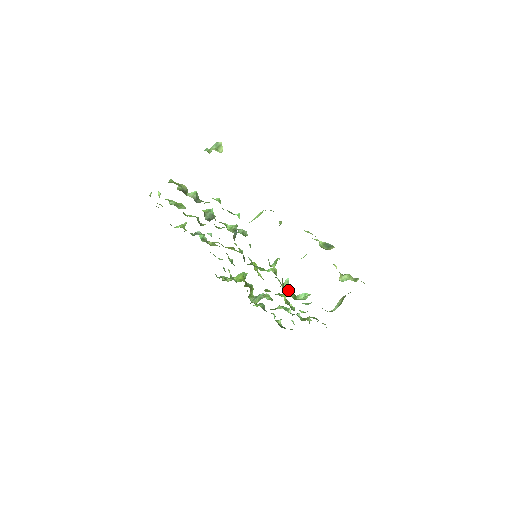
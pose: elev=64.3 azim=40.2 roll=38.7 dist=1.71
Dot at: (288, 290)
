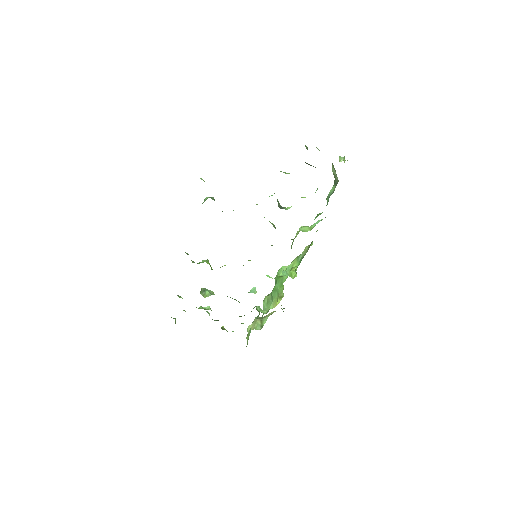
Dot at: occluded
